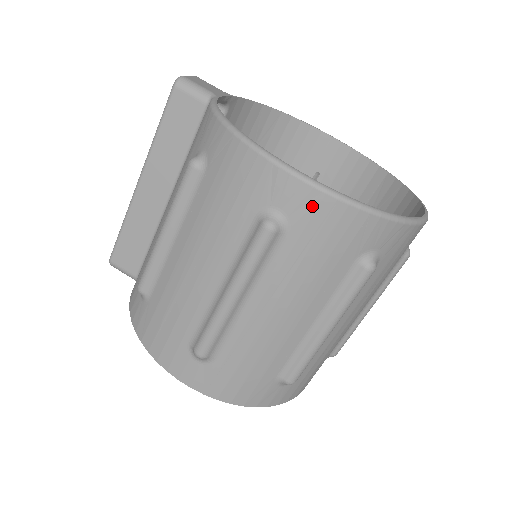
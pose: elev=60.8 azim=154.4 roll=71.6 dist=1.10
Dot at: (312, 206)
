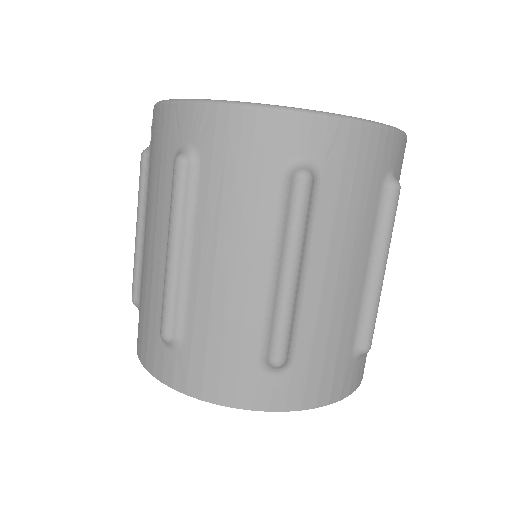
Dot at: (211, 124)
